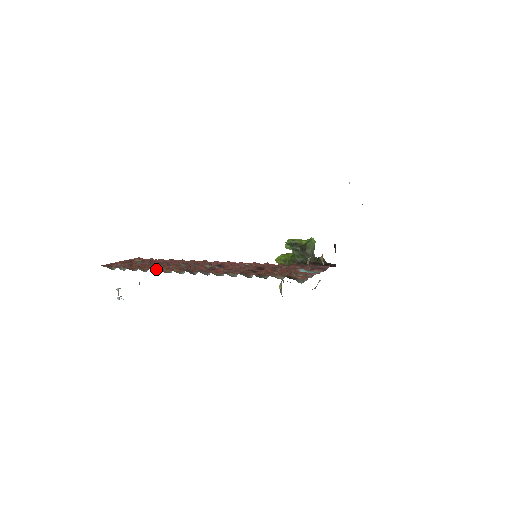
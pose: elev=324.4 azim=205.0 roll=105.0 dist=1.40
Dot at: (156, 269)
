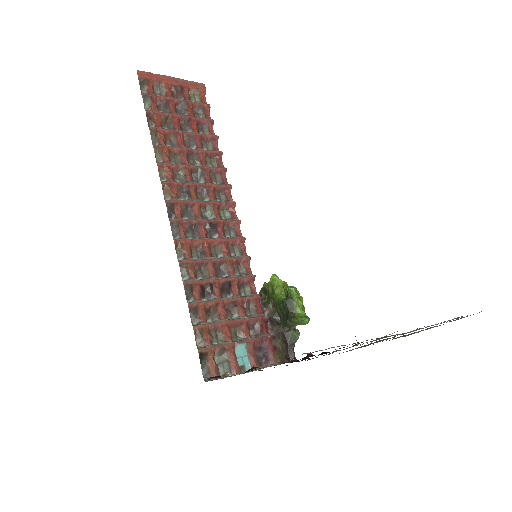
Dot at: (162, 155)
